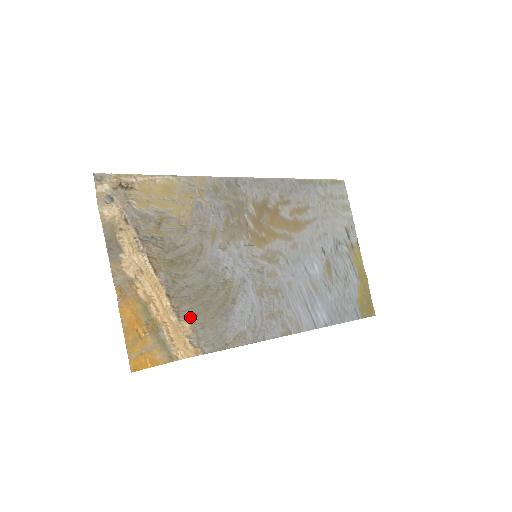
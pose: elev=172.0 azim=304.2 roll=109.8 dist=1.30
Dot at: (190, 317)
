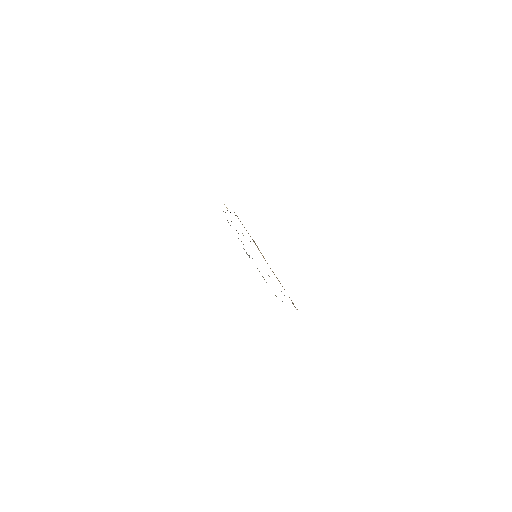
Dot at: occluded
